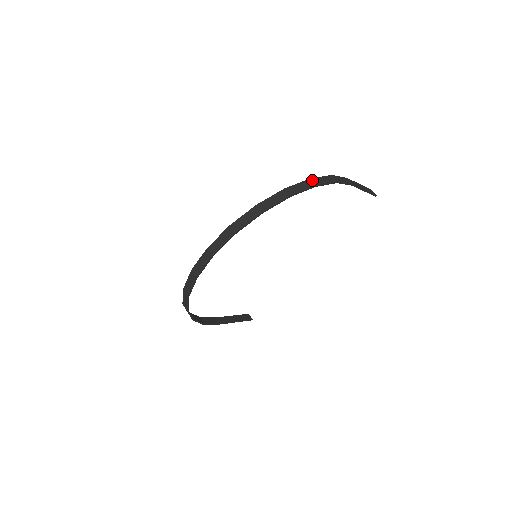
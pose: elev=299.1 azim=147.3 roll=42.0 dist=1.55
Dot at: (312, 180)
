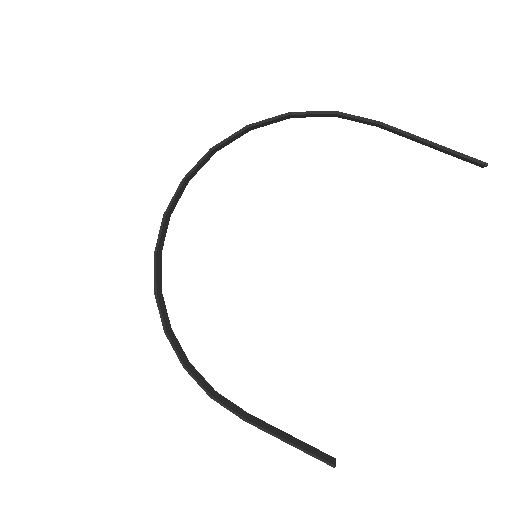
Dot at: occluded
